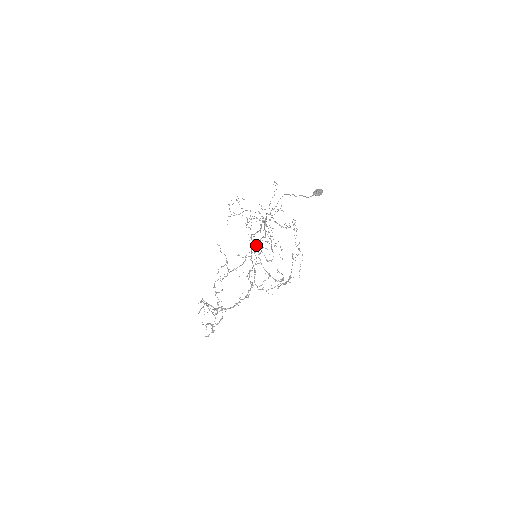
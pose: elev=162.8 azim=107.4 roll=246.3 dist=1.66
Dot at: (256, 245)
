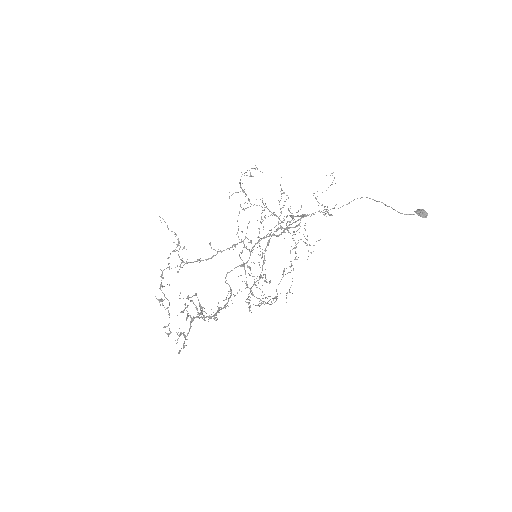
Dot at: occluded
